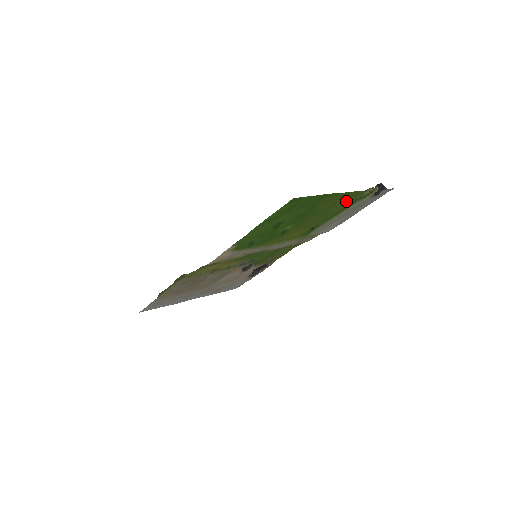
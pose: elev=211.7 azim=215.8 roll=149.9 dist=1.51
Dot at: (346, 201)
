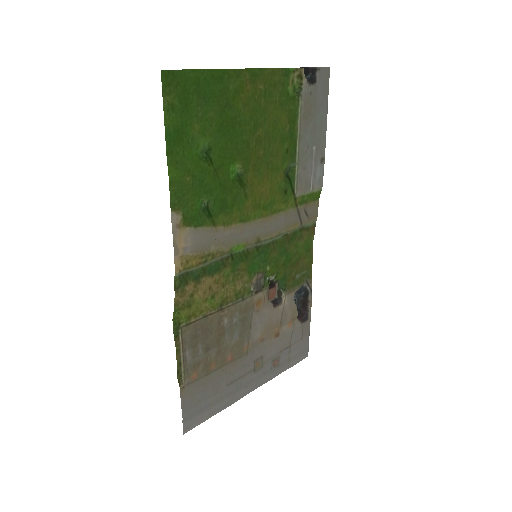
Dot at: (276, 98)
